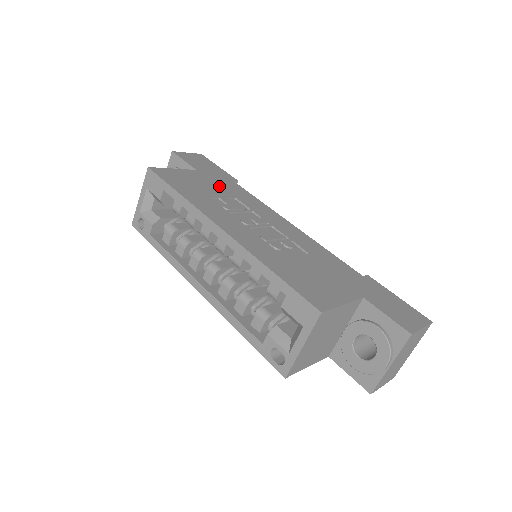
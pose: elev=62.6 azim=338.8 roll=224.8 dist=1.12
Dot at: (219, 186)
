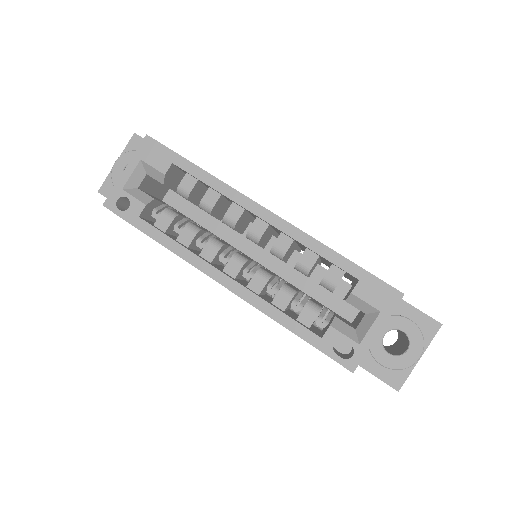
Dot at: occluded
